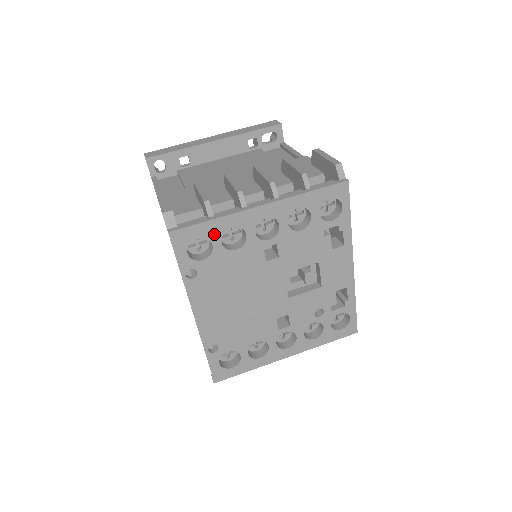
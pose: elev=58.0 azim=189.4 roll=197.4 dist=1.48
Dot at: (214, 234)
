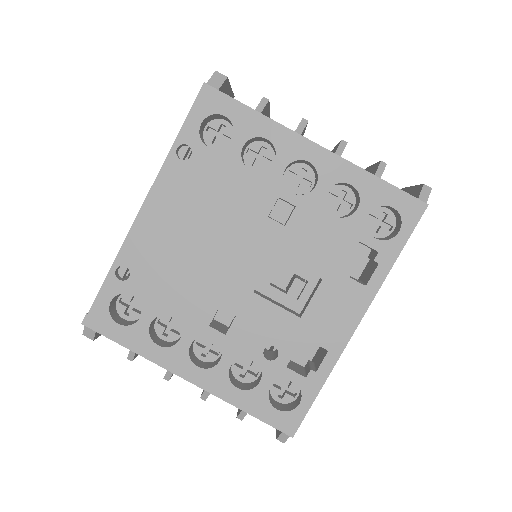
Dot at: (244, 129)
